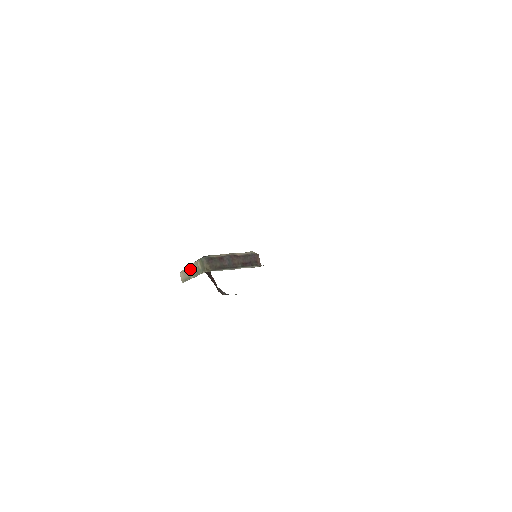
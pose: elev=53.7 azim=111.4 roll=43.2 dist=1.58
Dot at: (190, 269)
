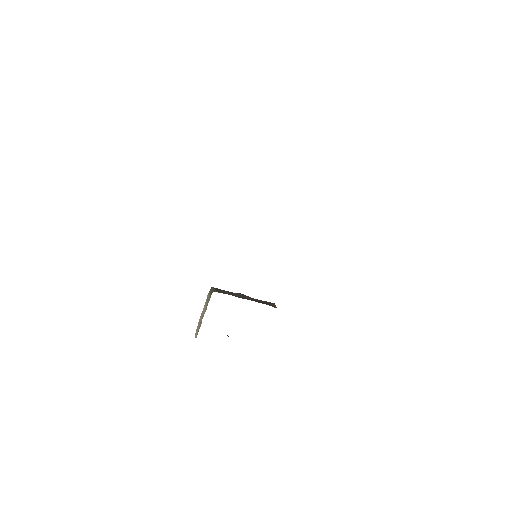
Dot at: (202, 314)
